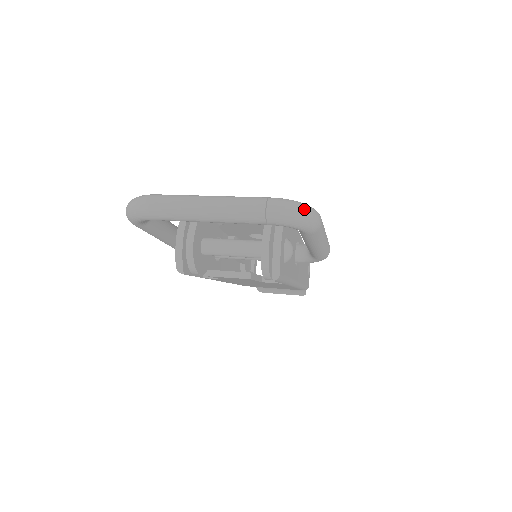
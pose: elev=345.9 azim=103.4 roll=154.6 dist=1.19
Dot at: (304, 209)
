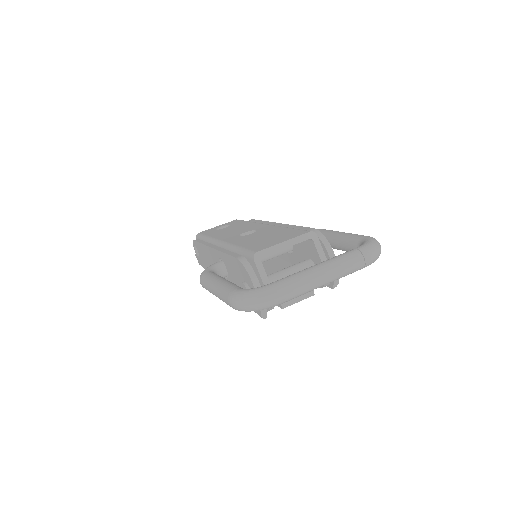
Dot at: (380, 246)
